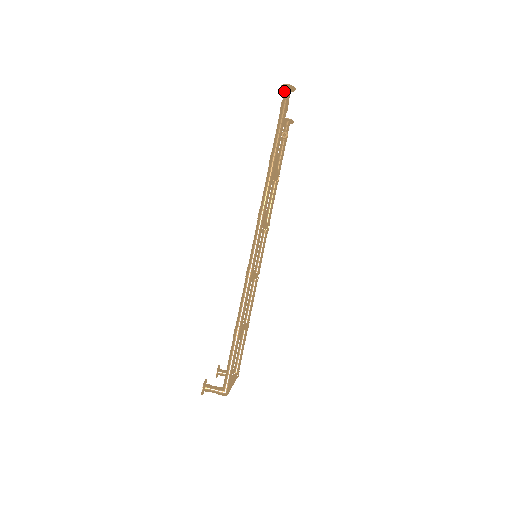
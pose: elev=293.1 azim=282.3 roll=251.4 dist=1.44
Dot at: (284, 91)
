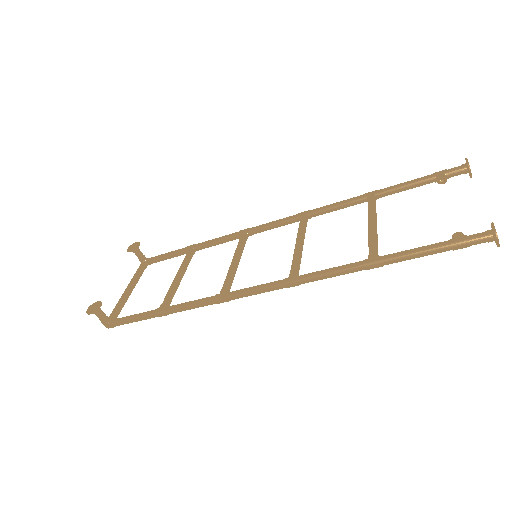
Dot at: (487, 234)
